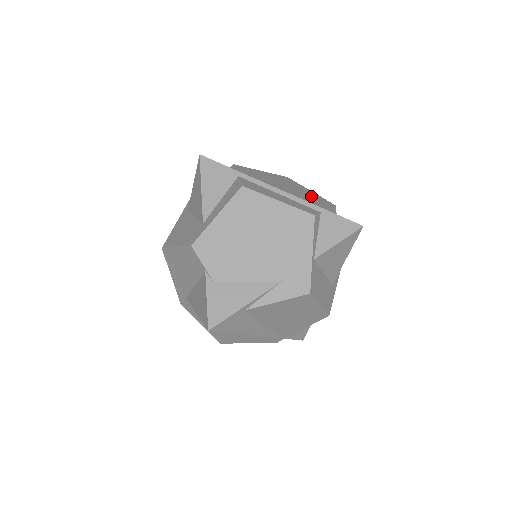
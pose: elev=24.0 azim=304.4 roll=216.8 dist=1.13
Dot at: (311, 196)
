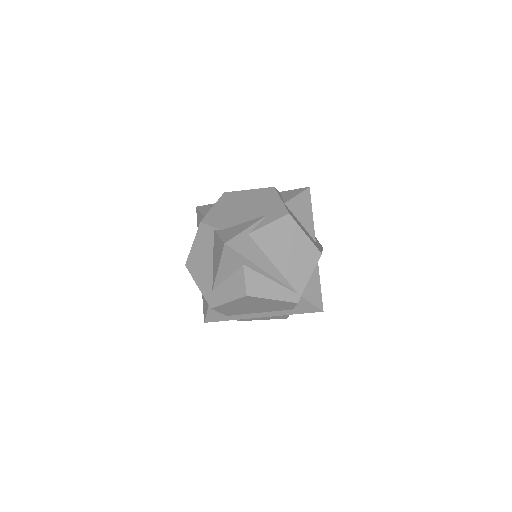
Dot at: occluded
